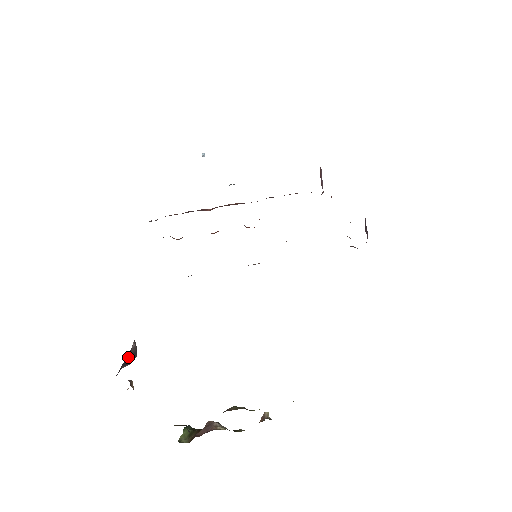
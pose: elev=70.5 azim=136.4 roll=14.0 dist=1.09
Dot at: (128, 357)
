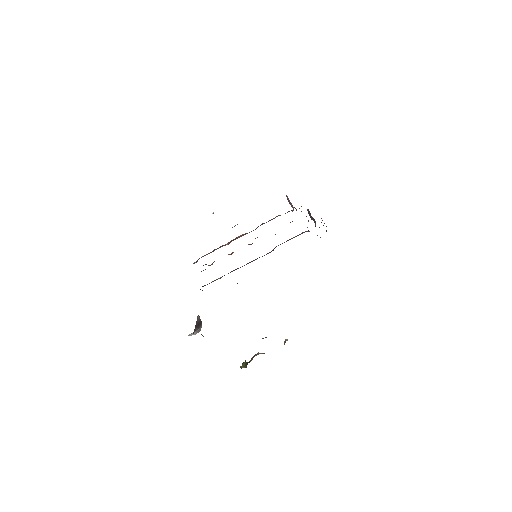
Dot at: (197, 323)
